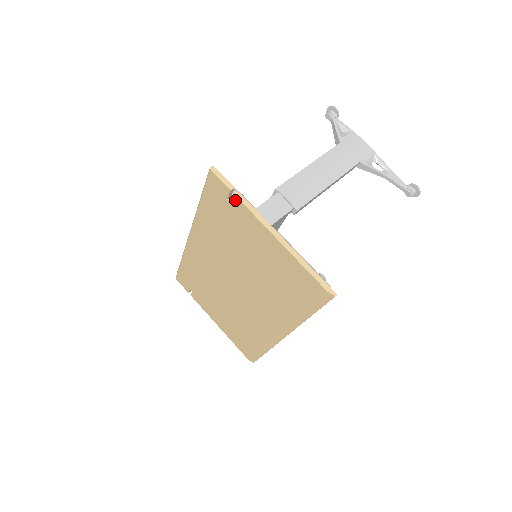
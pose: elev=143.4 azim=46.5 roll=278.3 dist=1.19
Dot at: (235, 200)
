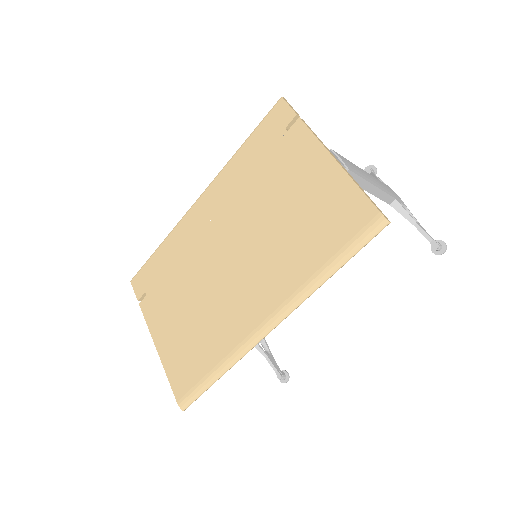
Dot at: (297, 125)
